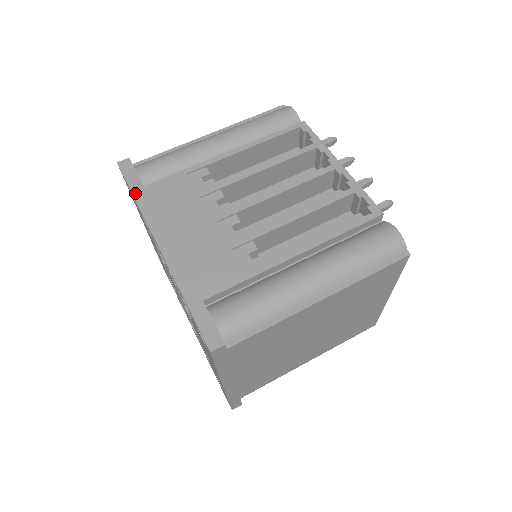
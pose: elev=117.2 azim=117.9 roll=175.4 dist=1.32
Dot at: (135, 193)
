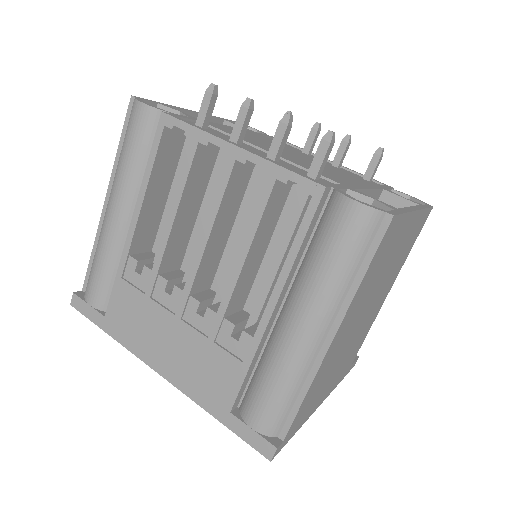
Dot at: (105, 329)
